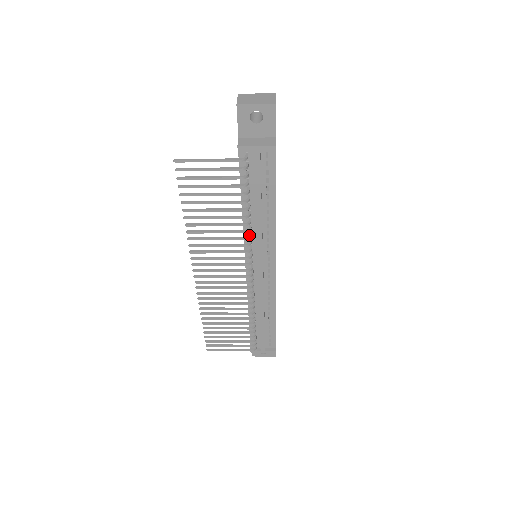
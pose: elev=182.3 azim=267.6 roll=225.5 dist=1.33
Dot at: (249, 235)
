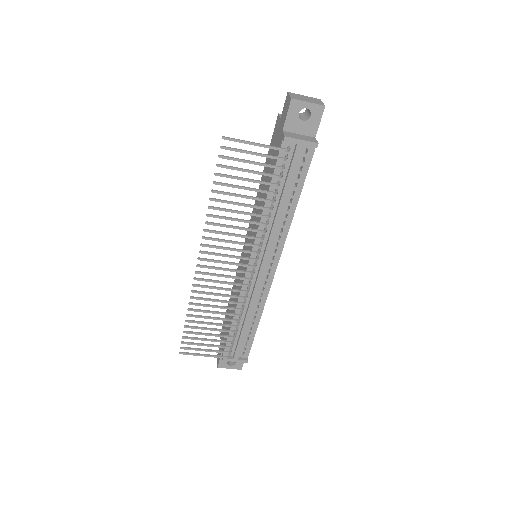
Dot at: (265, 229)
